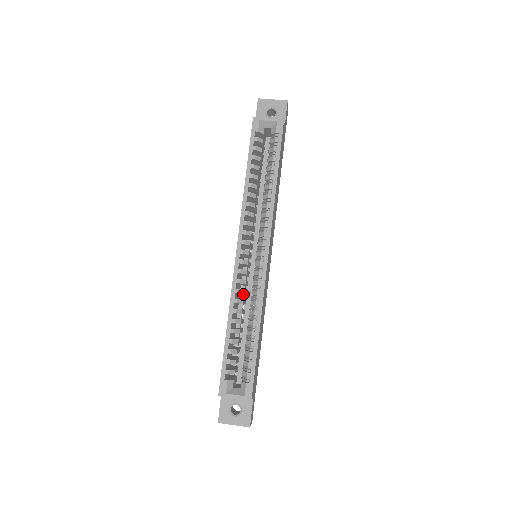
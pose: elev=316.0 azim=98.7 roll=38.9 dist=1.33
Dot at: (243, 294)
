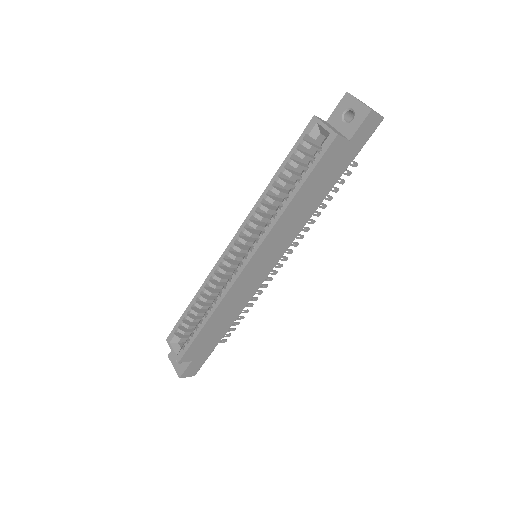
Dot at: occluded
